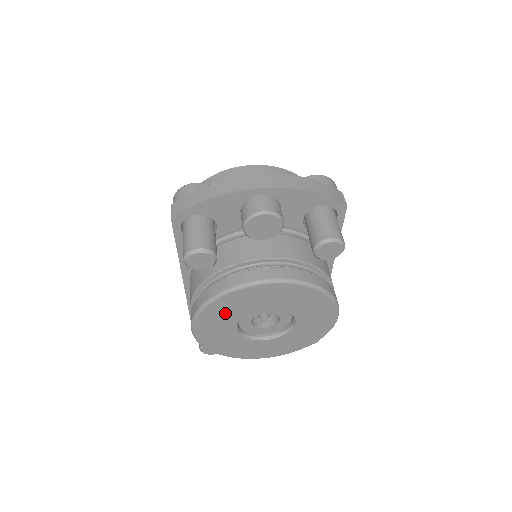
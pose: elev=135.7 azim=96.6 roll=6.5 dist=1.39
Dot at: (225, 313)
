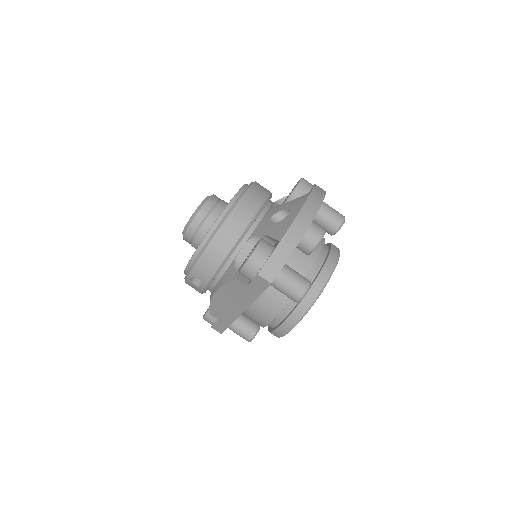
Dot at: occluded
